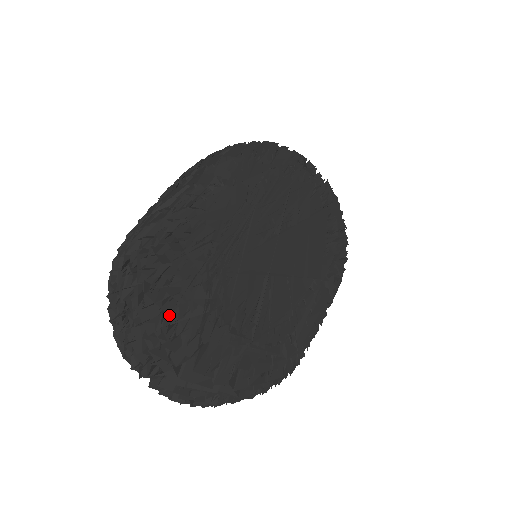
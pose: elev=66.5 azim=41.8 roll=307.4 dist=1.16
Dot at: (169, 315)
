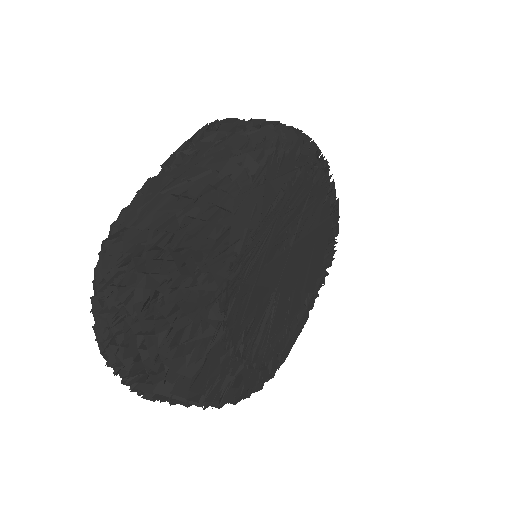
Dot at: (178, 333)
